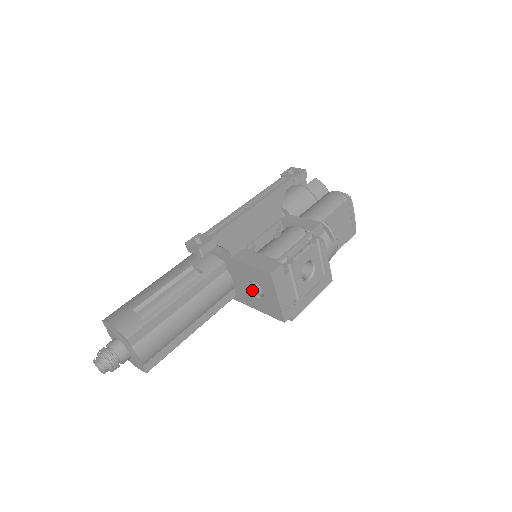
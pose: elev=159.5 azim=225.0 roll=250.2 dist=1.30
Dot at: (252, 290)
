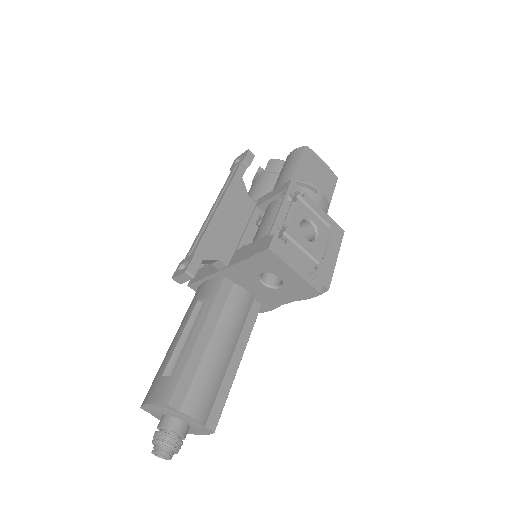
Dot at: (269, 285)
